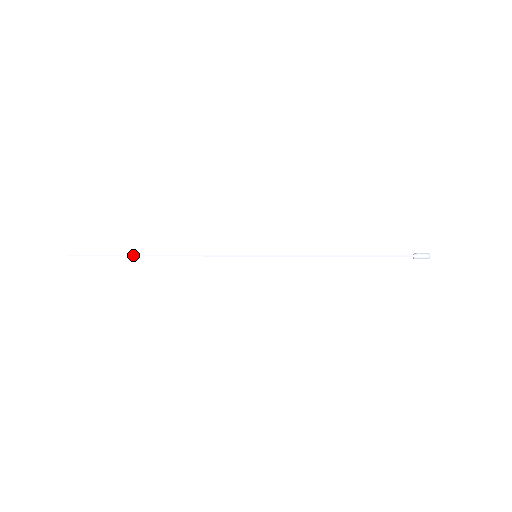
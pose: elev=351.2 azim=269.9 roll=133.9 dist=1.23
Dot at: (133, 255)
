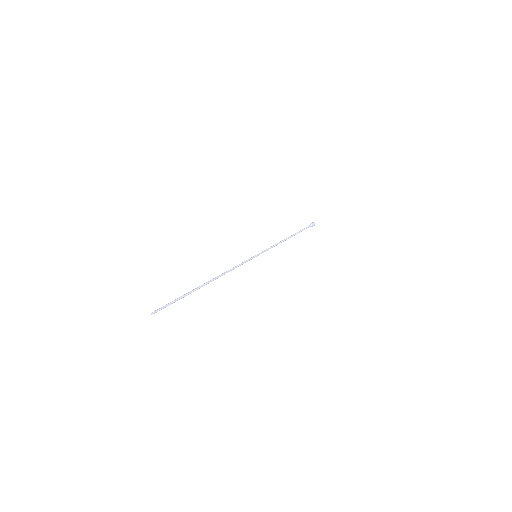
Dot at: (195, 289)
